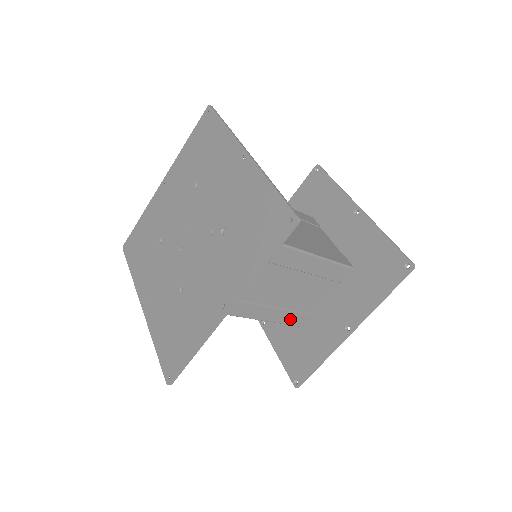
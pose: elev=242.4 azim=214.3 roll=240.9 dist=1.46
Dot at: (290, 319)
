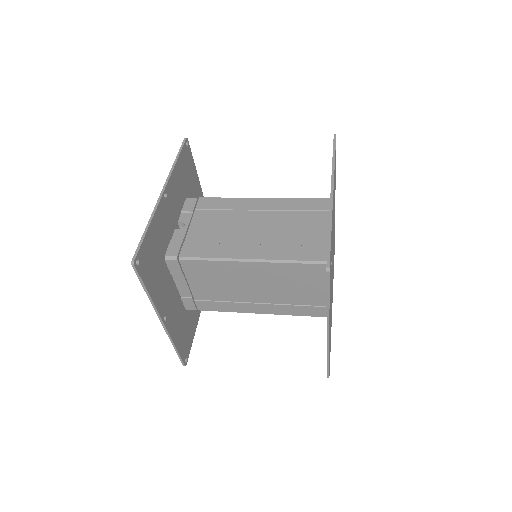
Dot at: (303, 312)
